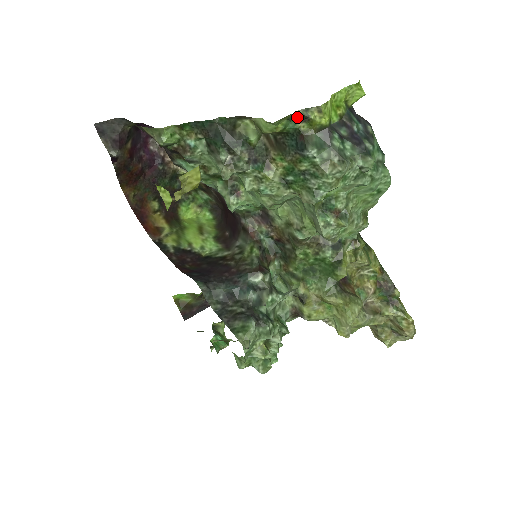
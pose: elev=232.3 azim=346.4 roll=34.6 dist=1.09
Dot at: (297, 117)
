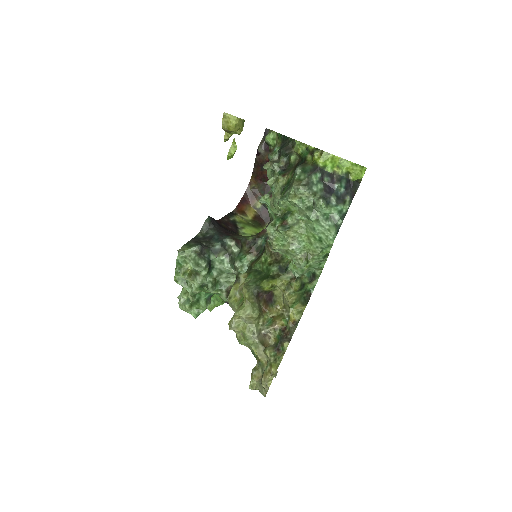
Dot at: (311, 150)
